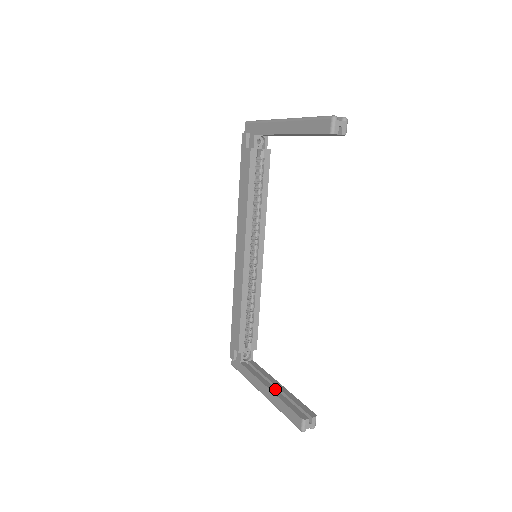
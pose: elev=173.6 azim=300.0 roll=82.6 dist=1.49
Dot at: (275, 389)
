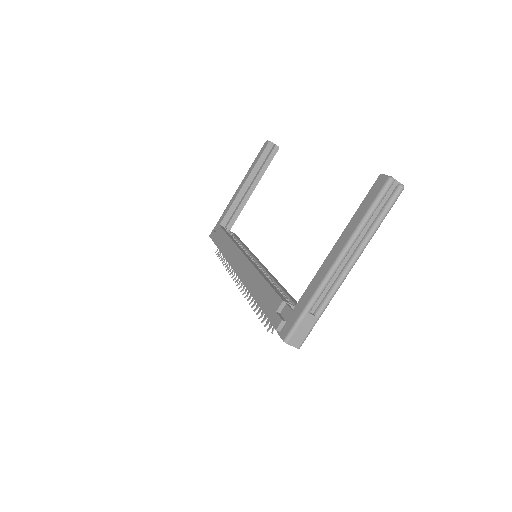
Dot at: occluded
